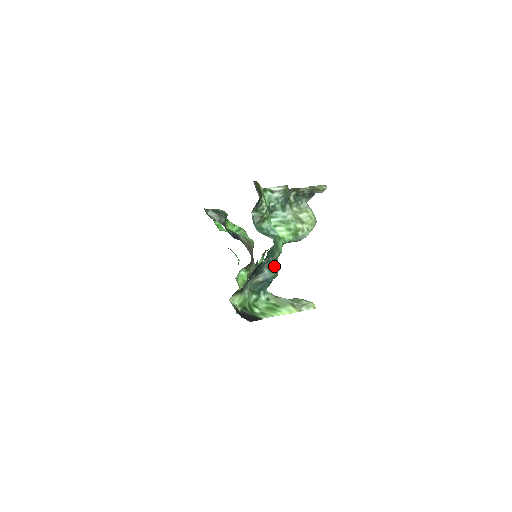
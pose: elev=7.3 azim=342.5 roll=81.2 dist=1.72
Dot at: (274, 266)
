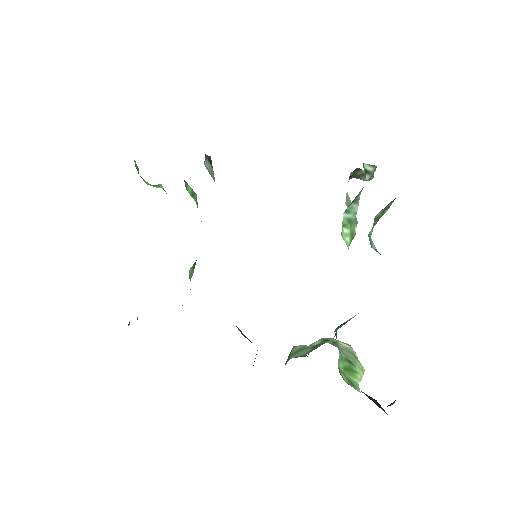
Dot at: occluded
